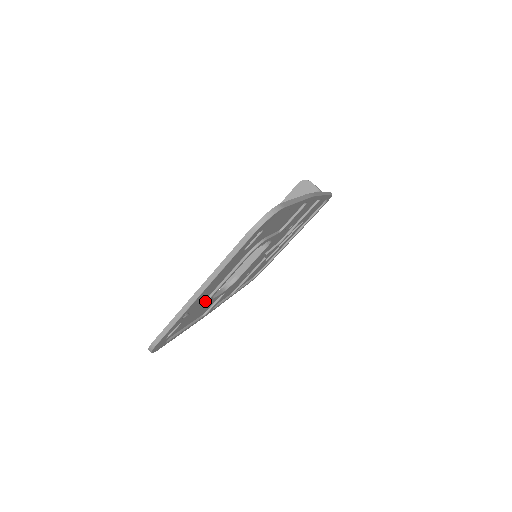
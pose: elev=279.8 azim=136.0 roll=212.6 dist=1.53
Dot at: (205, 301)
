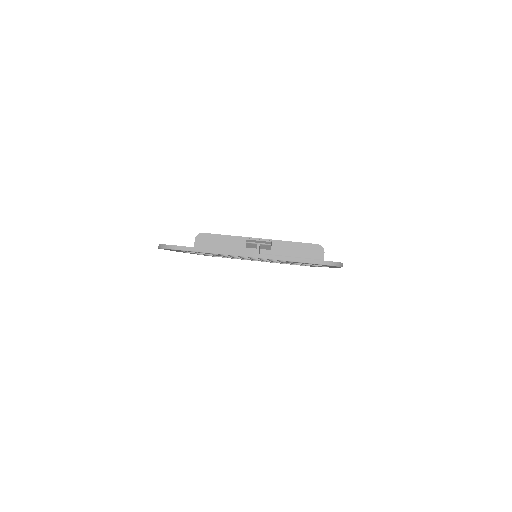
Dot at: occluded
